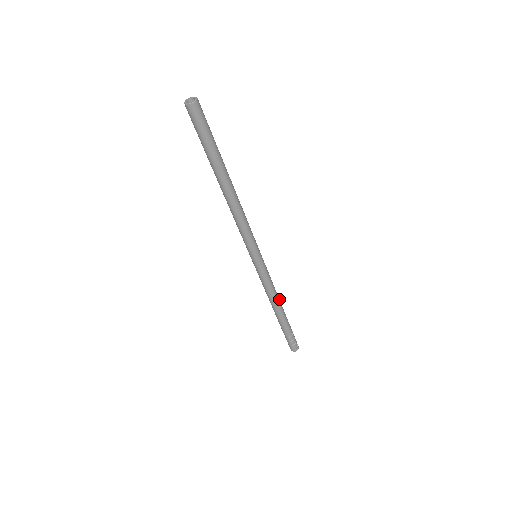
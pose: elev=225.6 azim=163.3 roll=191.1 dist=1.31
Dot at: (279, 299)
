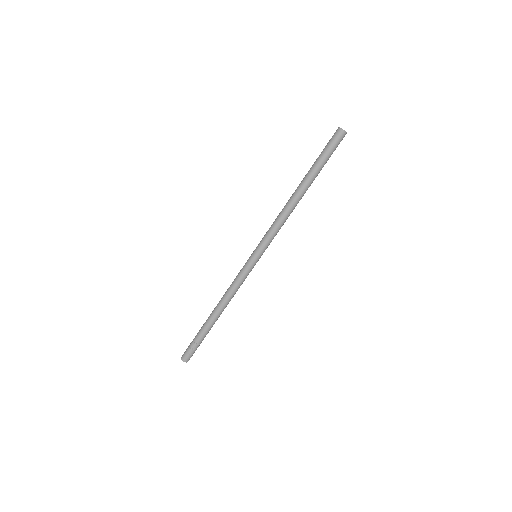
Dot at: (227, 304)
